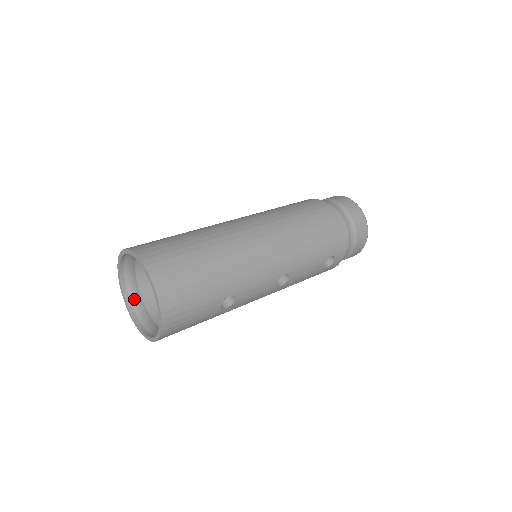
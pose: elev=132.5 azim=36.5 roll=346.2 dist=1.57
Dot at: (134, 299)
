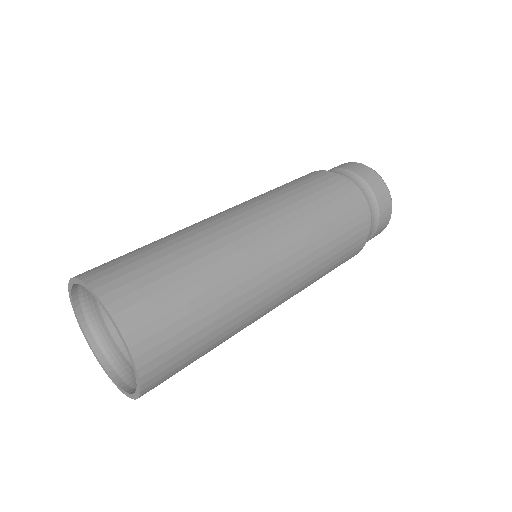
Dot at: (85, 299)
